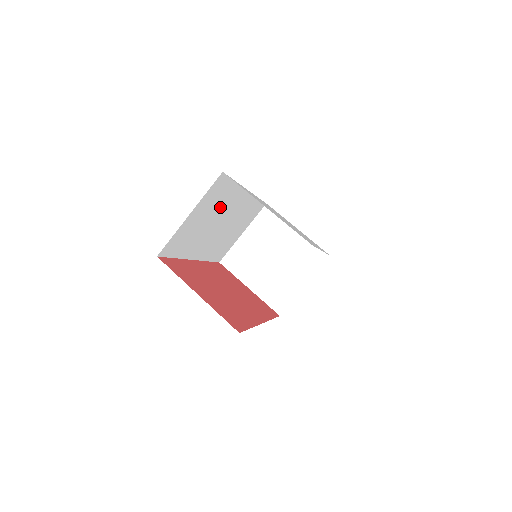
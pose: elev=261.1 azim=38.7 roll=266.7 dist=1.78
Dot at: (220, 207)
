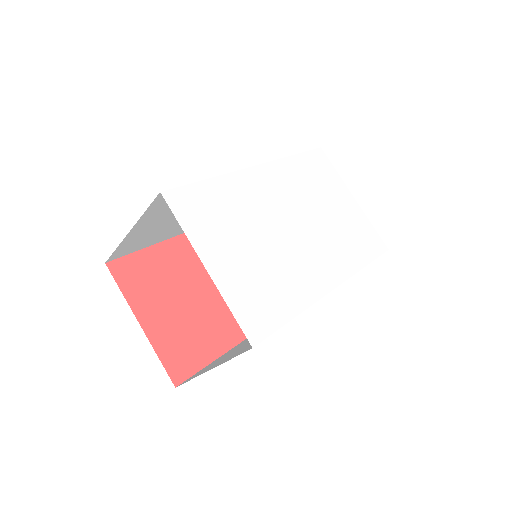
Dot at: occluded
